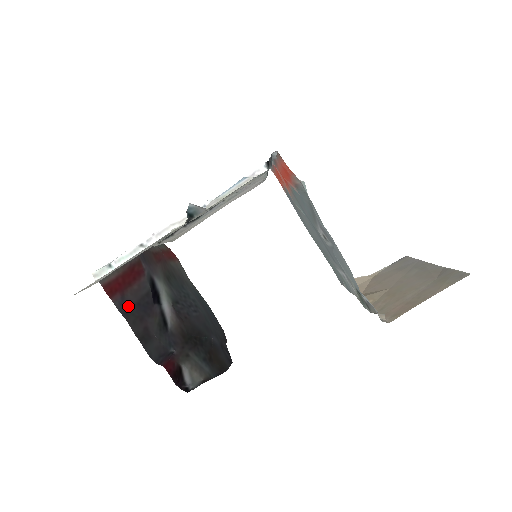
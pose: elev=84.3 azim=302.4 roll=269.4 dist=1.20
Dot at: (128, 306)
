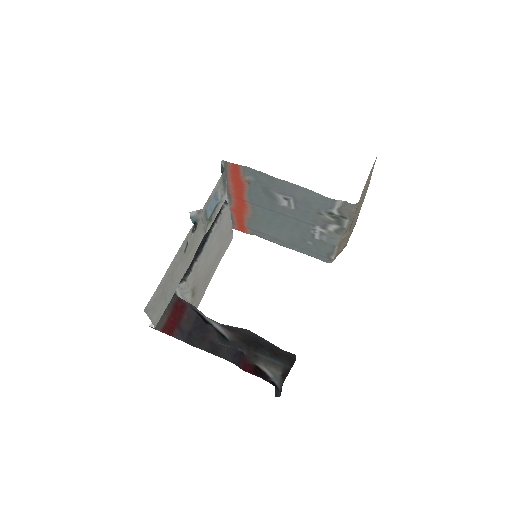
Dot at: (188, 335)
